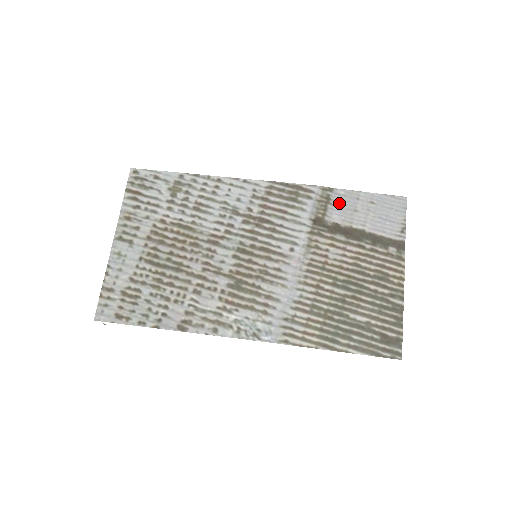
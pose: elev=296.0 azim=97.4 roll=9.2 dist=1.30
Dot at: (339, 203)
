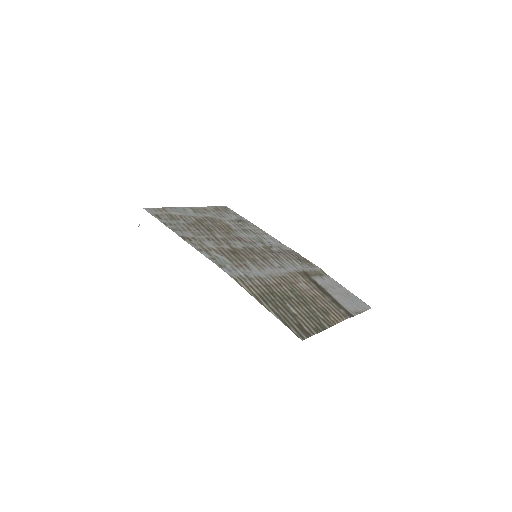
Dot at: (326, 280)
